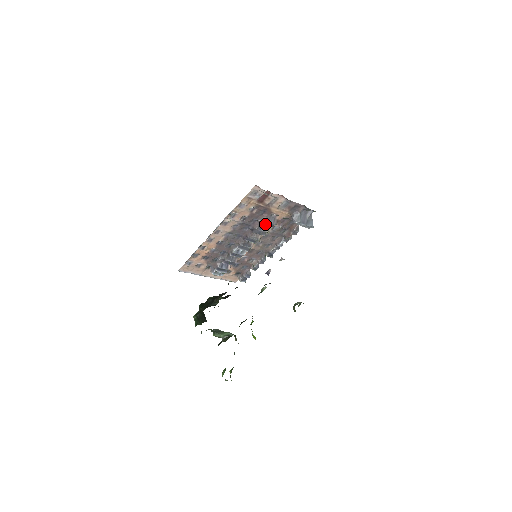
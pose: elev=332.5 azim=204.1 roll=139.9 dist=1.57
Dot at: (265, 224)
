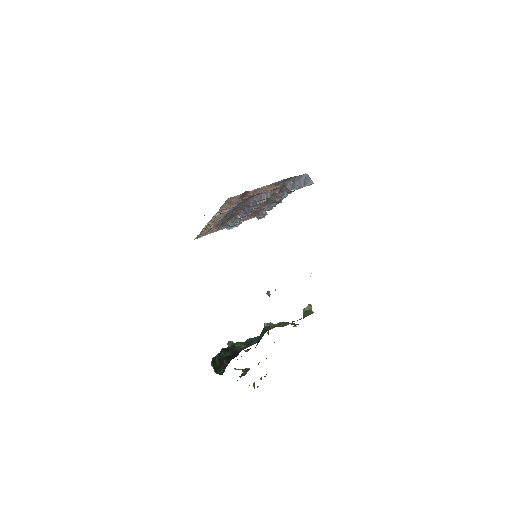
Dot at: (258, 201)
